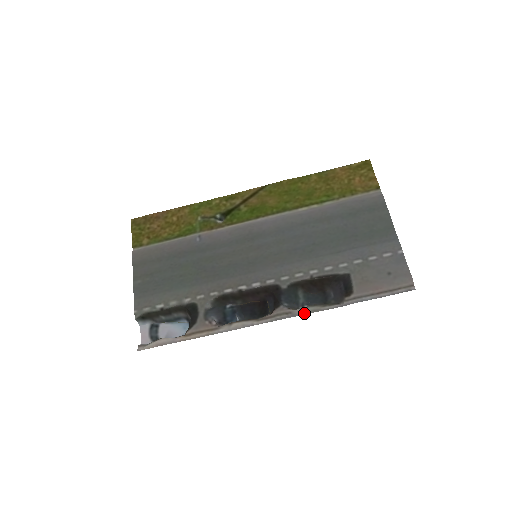
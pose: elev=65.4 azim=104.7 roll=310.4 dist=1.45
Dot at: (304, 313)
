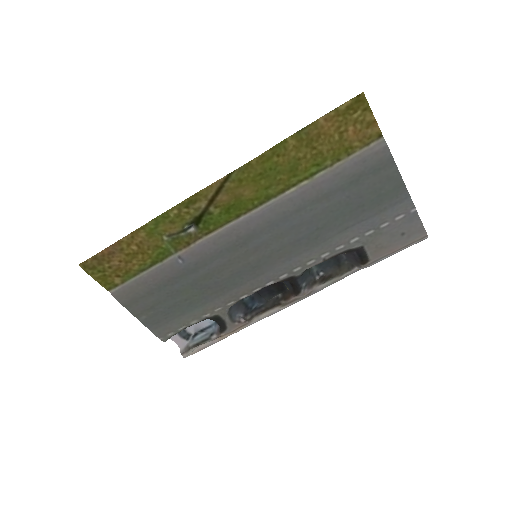
Dot at: (325, 287)
